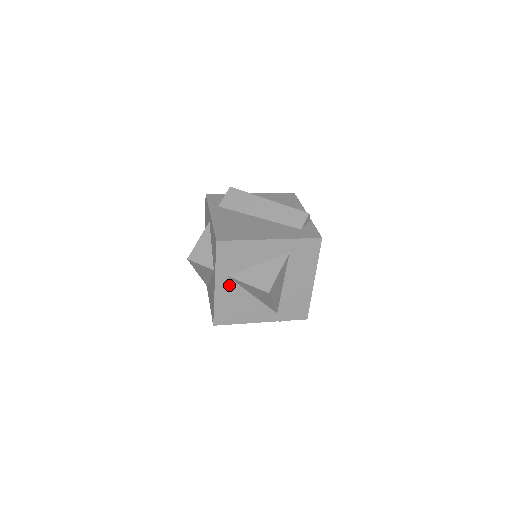
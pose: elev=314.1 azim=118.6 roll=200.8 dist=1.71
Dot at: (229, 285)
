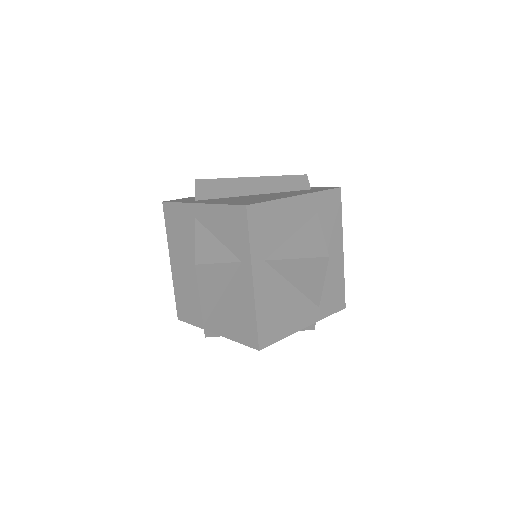
Dot at: (267, 276)
